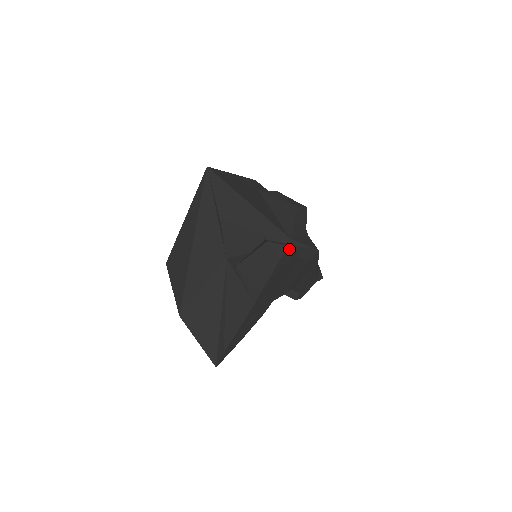
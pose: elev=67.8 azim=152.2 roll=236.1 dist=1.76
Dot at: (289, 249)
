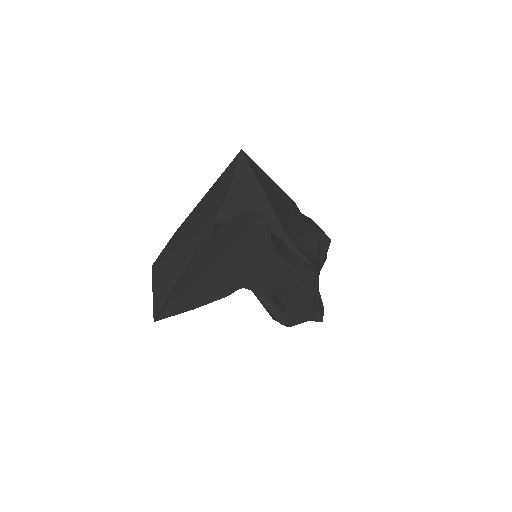
Dot at: (268, 222)
